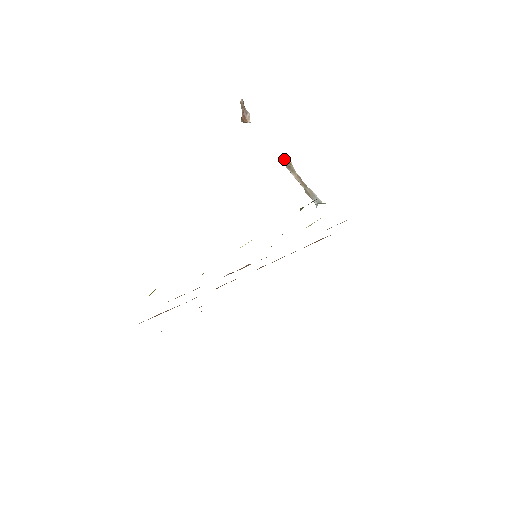
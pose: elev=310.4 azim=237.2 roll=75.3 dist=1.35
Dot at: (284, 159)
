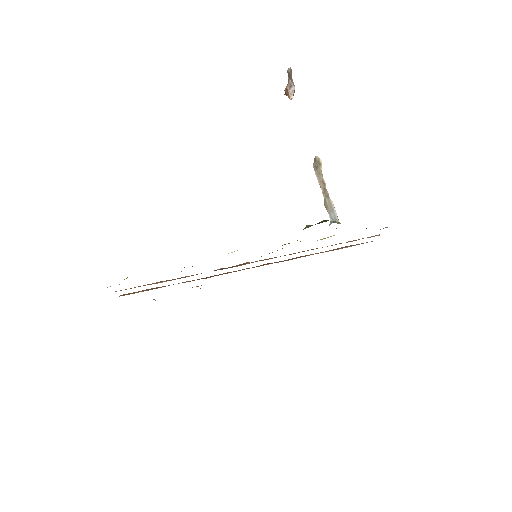
Dot at: occluded
